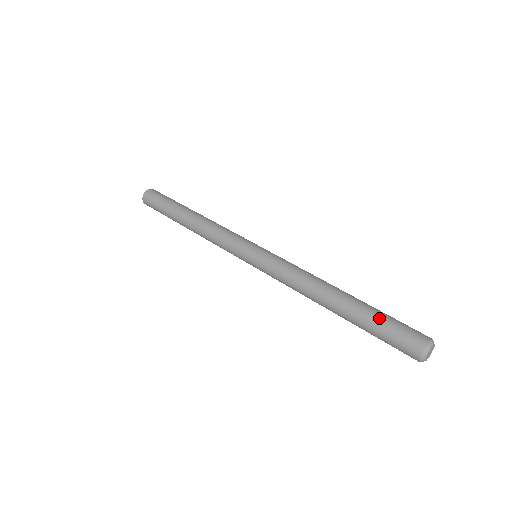
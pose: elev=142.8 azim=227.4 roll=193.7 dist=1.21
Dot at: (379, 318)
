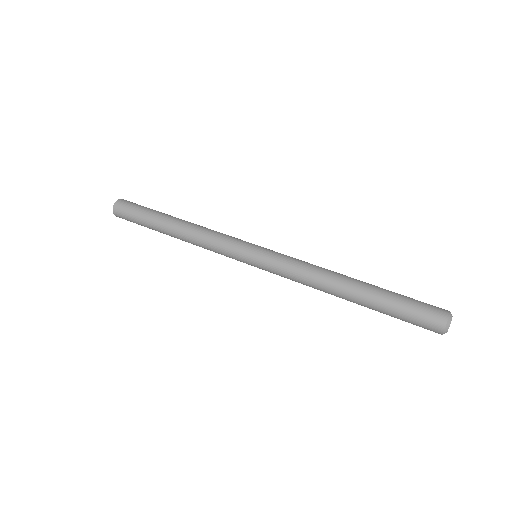
Dot at: (398, 299)
